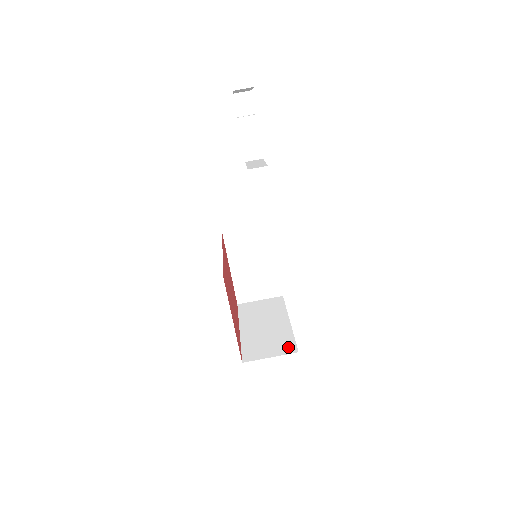
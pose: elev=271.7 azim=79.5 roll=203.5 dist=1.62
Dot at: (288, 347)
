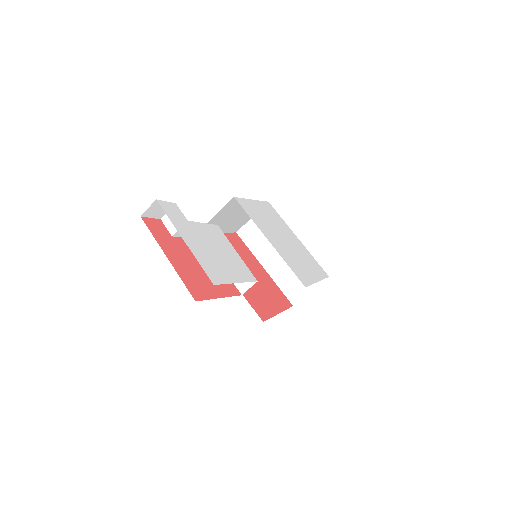
Dot at: occluded
